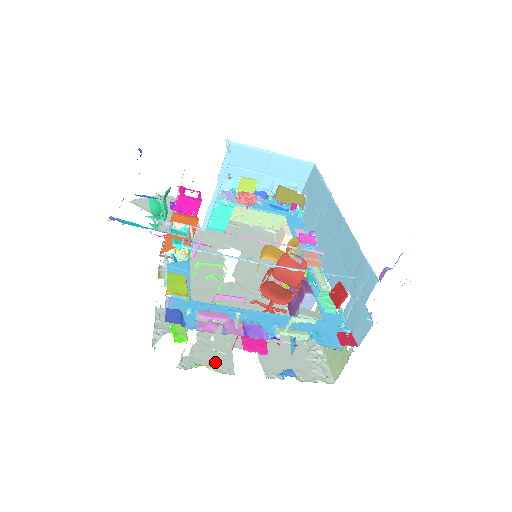
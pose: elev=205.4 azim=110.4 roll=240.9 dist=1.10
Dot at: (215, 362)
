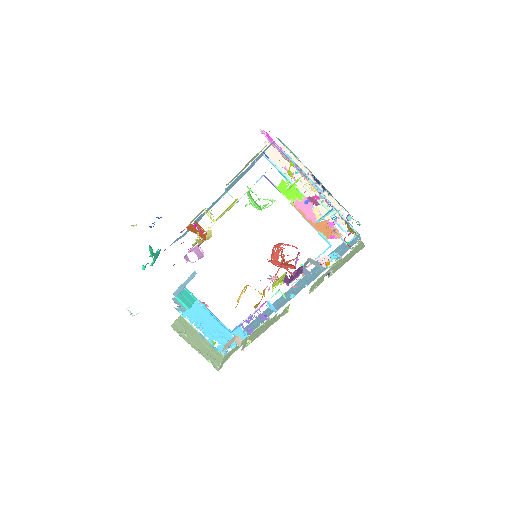
Dot at: occluded
